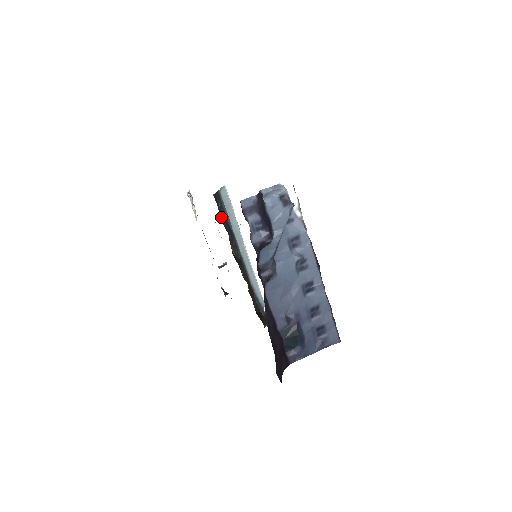
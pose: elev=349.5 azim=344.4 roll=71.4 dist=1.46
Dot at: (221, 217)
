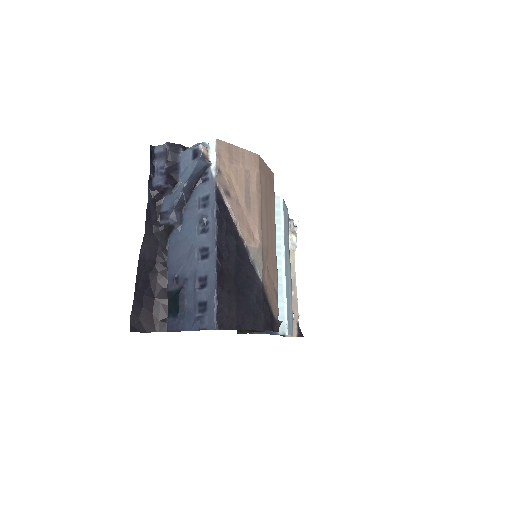
Dot at: occluded
